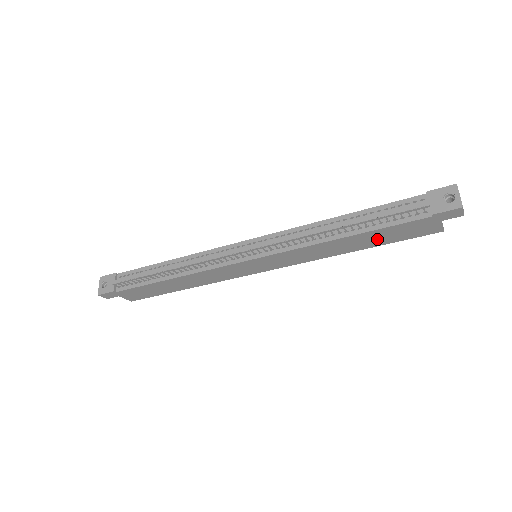
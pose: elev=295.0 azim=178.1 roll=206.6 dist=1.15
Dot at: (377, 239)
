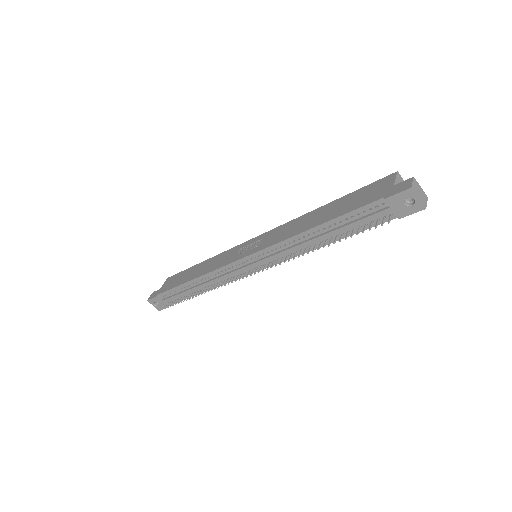
Dot at: occluded
